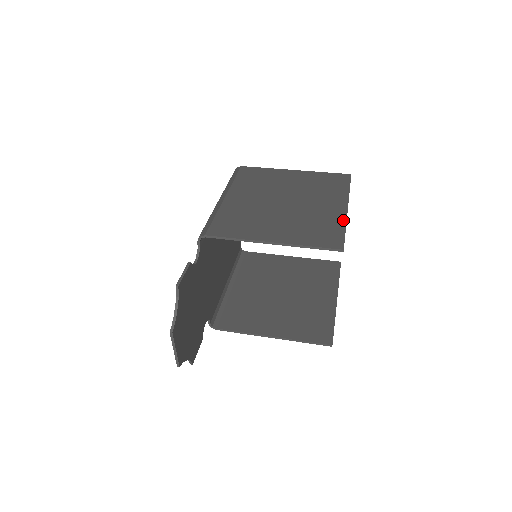
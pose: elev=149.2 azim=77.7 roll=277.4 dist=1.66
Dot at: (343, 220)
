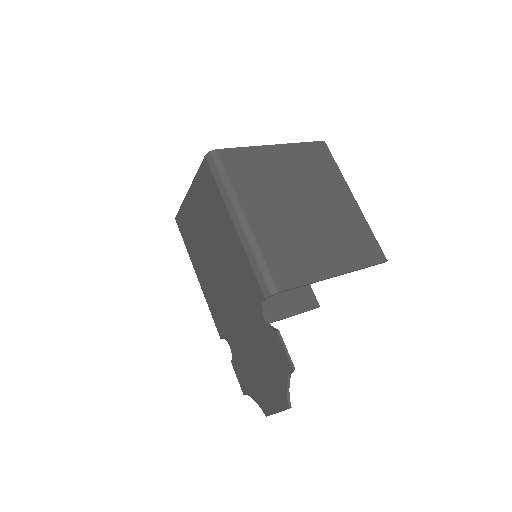
Dot at: (363, 219)
